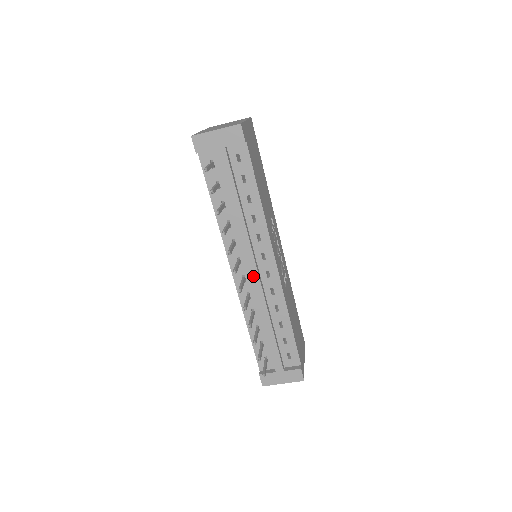
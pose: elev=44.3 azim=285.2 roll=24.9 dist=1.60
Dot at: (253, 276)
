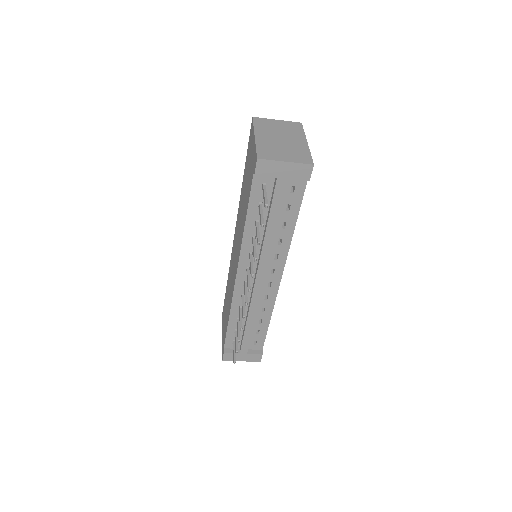
Dot at: (257, 286)
